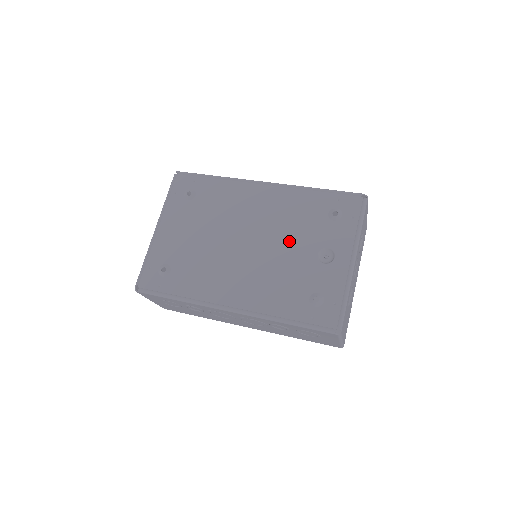
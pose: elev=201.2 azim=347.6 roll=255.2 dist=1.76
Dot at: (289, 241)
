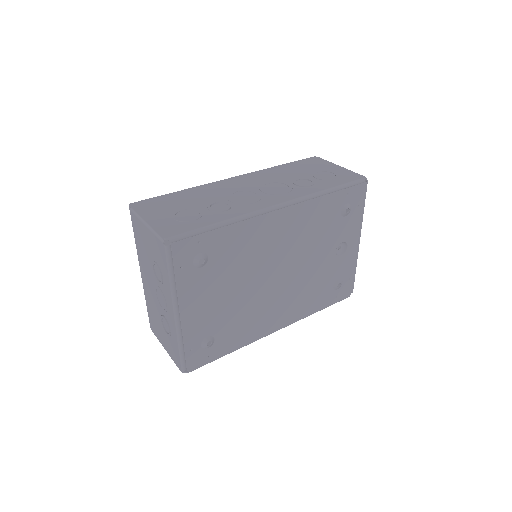
Dot at: (313, 253)
